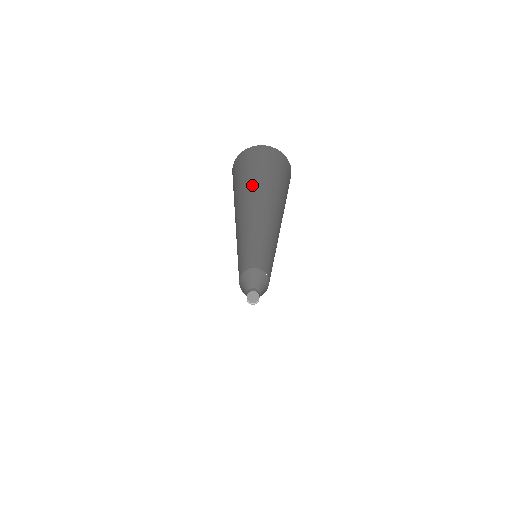
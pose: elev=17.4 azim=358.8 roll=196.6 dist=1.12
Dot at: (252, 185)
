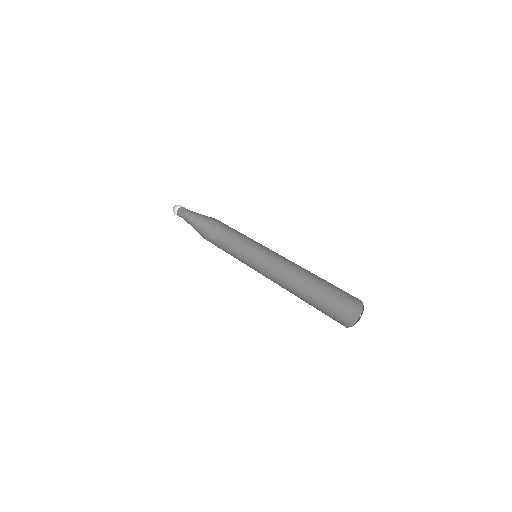
Dot at: occluded
